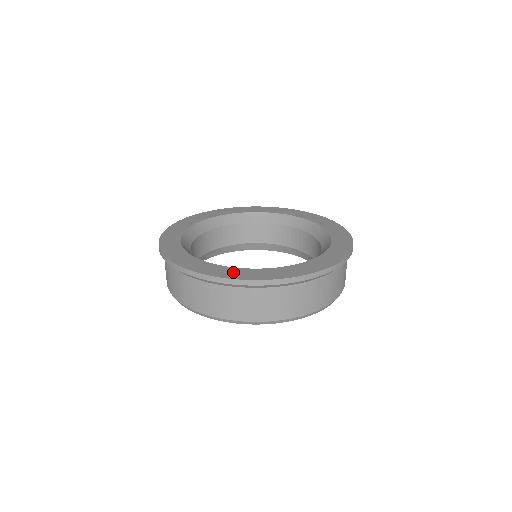
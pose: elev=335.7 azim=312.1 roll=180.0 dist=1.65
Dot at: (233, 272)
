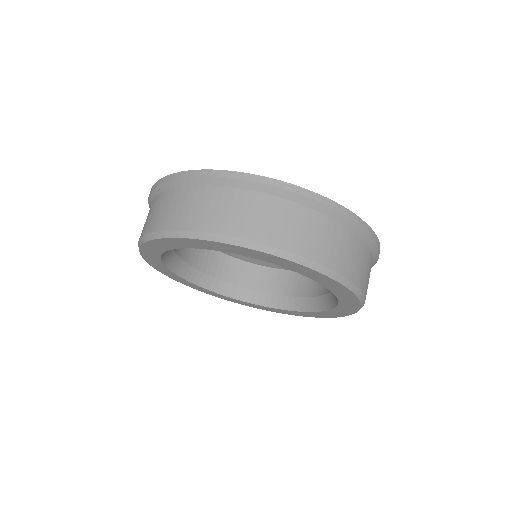
Dot at: occluded
